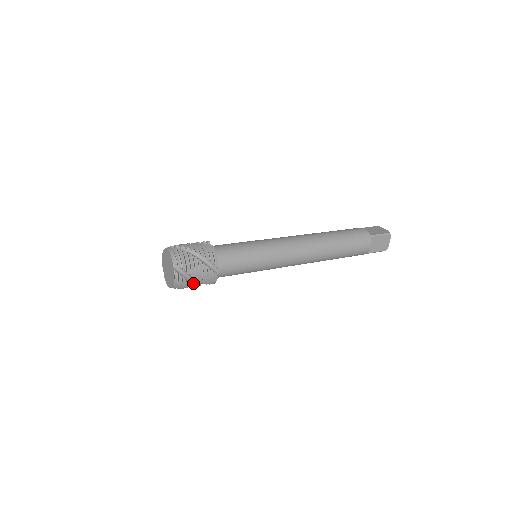
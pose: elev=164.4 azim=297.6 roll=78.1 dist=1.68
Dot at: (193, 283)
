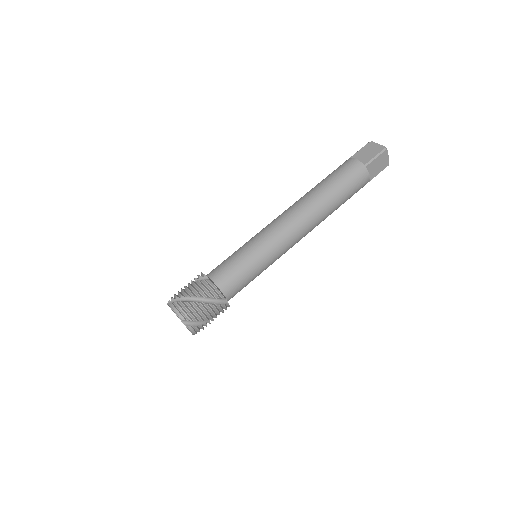
Dot at: occluded
